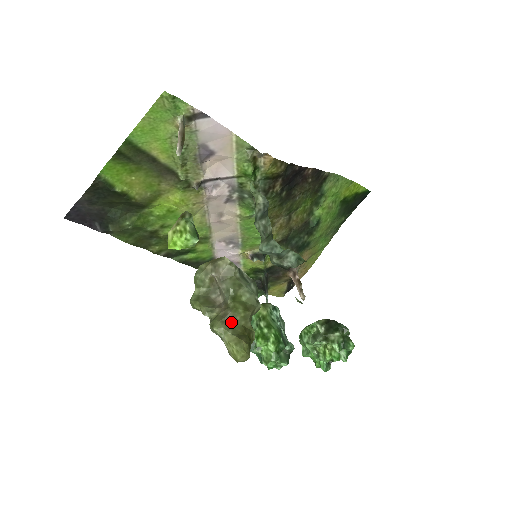
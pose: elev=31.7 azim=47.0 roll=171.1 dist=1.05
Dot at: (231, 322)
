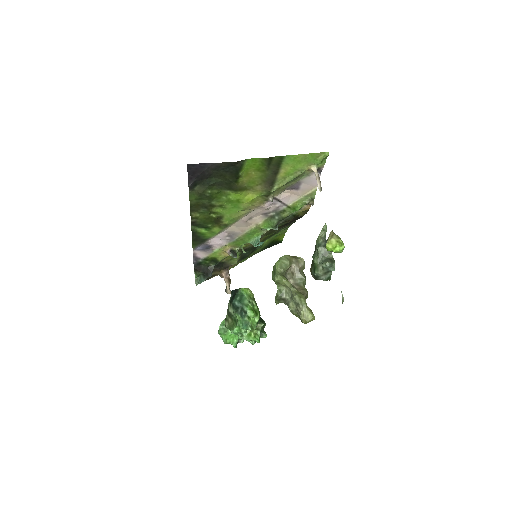
Dot at: occluded
